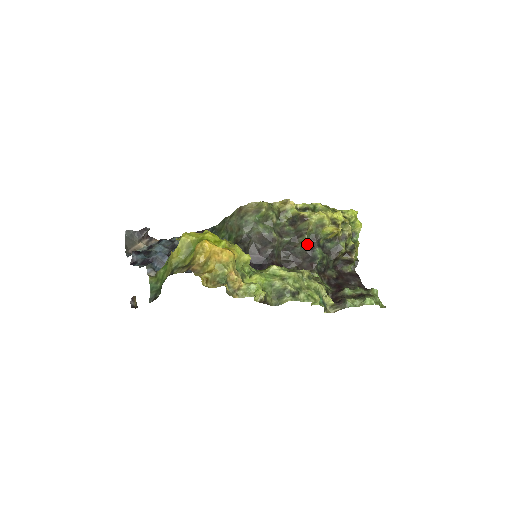
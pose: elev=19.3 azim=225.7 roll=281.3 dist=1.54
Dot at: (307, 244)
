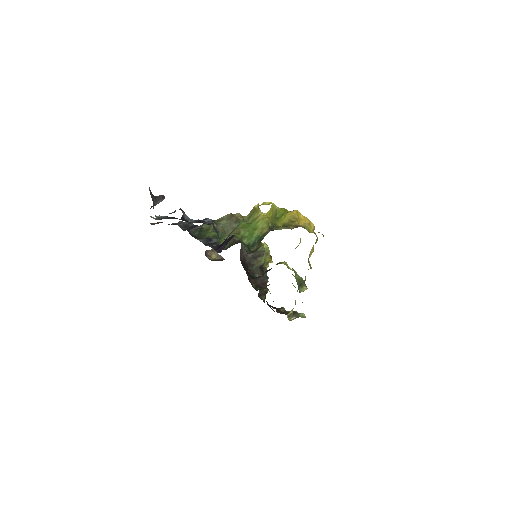
Dot at: (260, 265)
